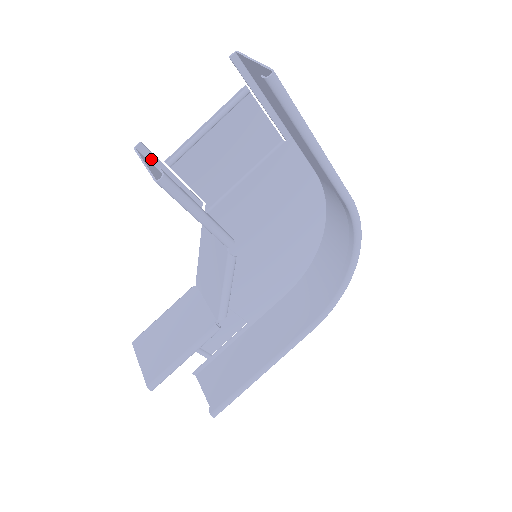
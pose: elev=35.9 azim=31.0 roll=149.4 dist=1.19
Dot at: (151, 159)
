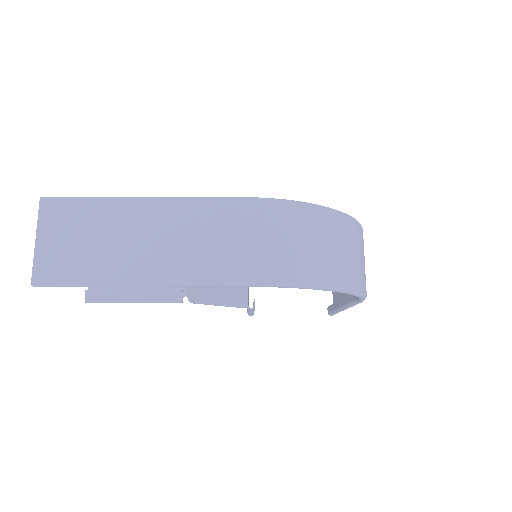
Dot at: occluded
